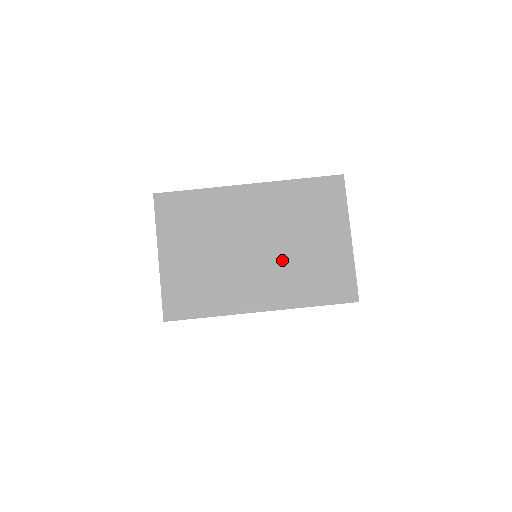
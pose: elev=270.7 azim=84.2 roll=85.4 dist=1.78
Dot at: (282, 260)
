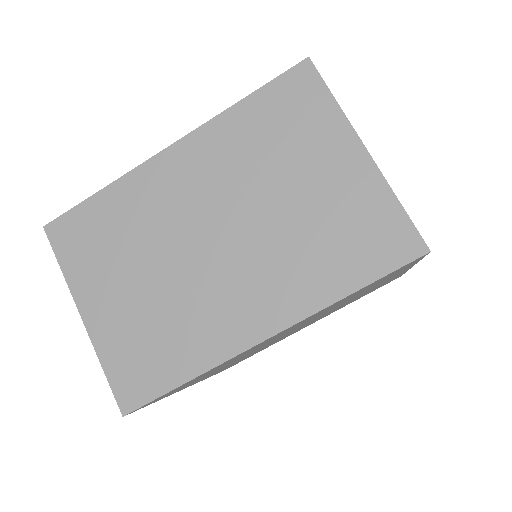
Dot at: (266, 239)
